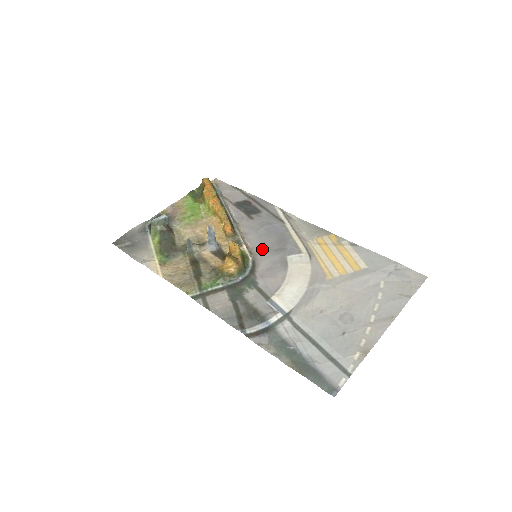
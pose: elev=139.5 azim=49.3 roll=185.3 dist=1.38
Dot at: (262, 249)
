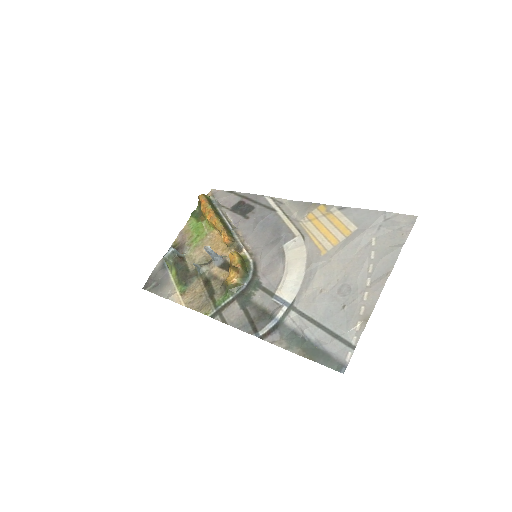
Dot at: (260, 246)
